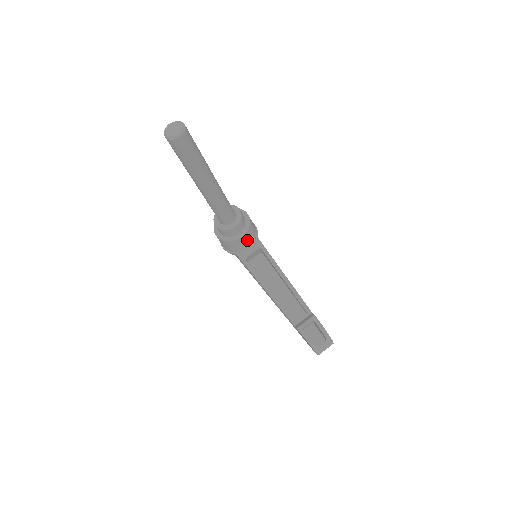
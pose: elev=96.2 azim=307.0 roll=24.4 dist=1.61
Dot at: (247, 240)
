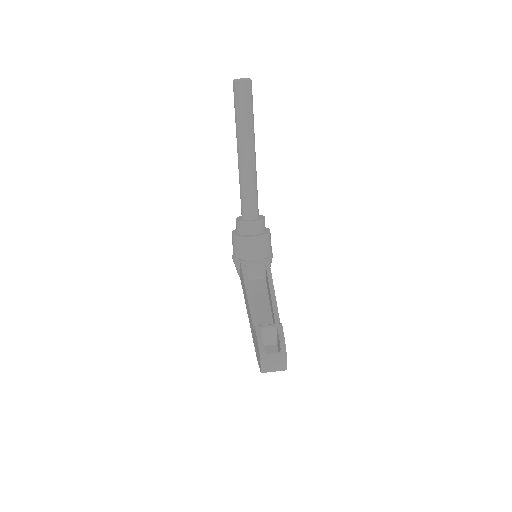
Dot at: (257, 247)
